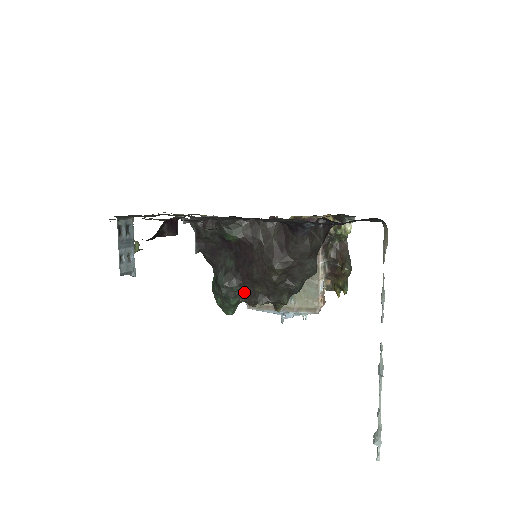
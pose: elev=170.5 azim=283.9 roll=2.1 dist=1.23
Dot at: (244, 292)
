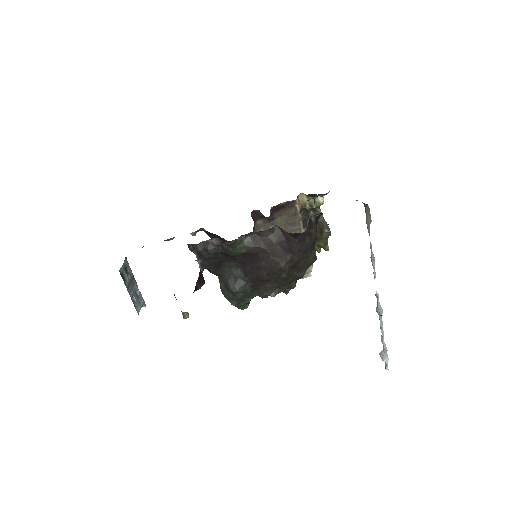
Dot at: (256, 290)
